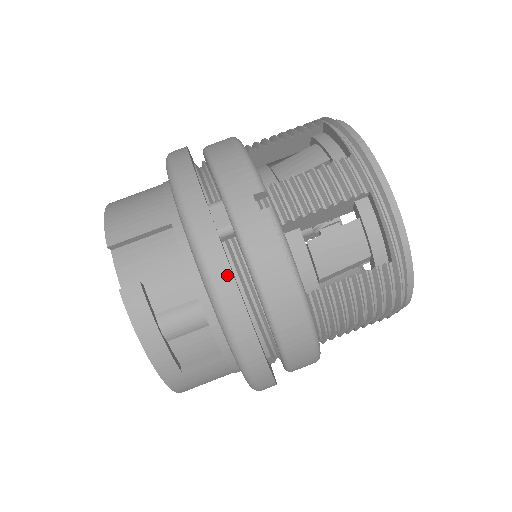
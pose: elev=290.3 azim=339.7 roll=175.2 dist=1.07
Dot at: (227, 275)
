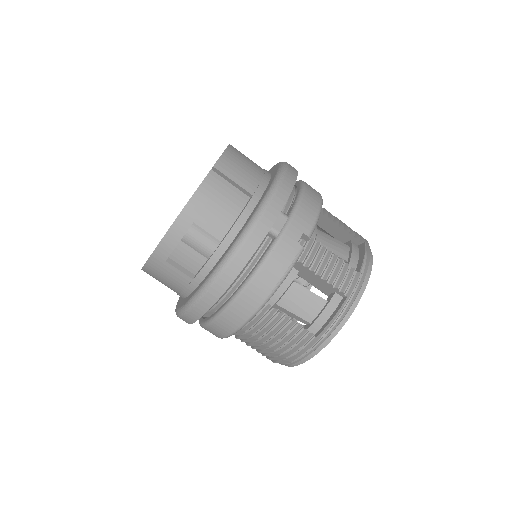
Dot at: (252, 250)
